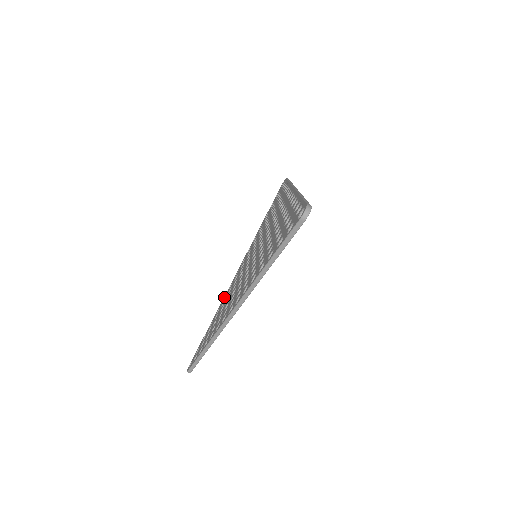
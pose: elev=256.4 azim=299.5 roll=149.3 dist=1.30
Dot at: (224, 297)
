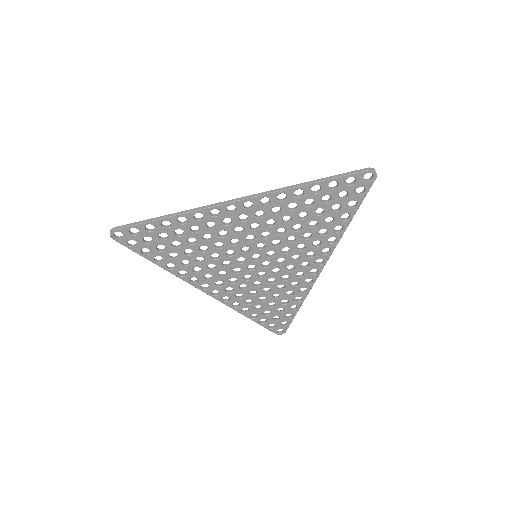
Dot at: occluded
